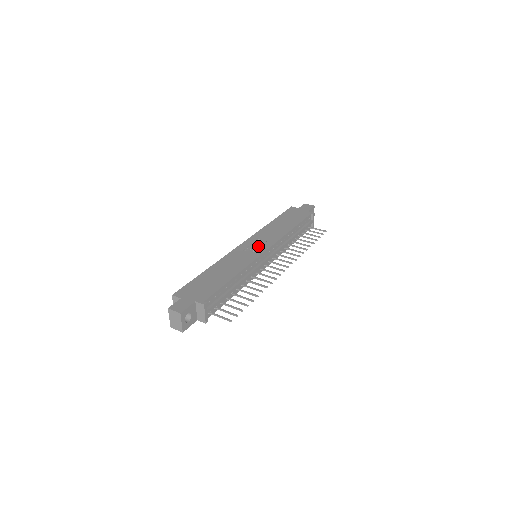
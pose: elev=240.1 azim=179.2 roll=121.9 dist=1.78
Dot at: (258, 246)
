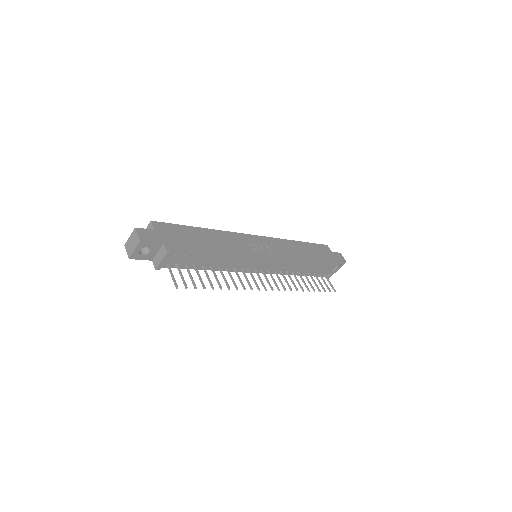
Dot at: (265, 249)
